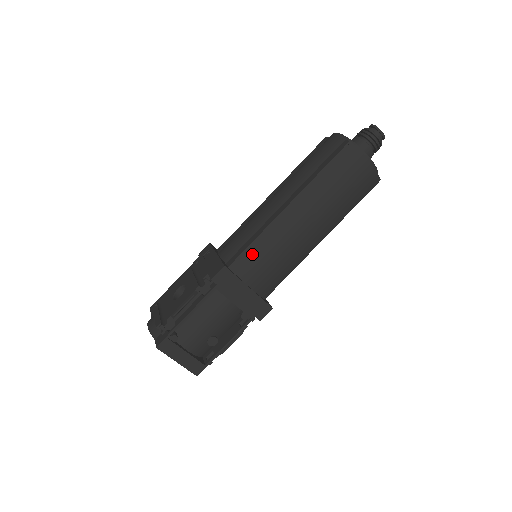
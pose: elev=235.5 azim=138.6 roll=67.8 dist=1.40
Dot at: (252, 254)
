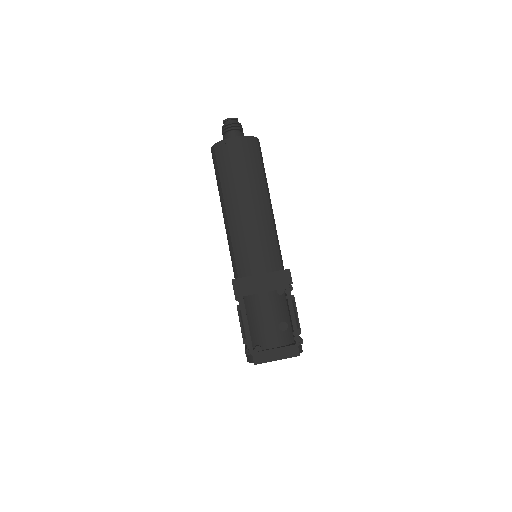
Dot at: (240, 257)
